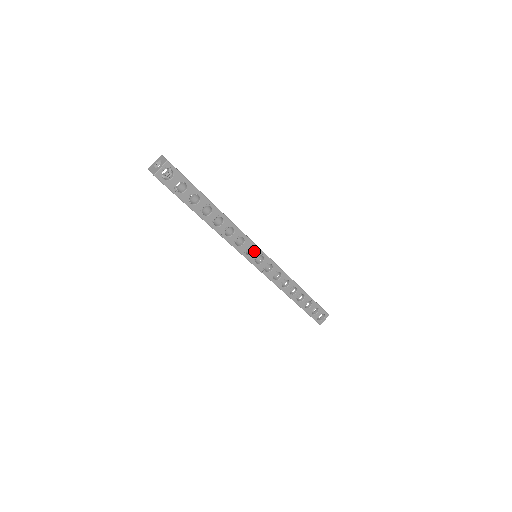
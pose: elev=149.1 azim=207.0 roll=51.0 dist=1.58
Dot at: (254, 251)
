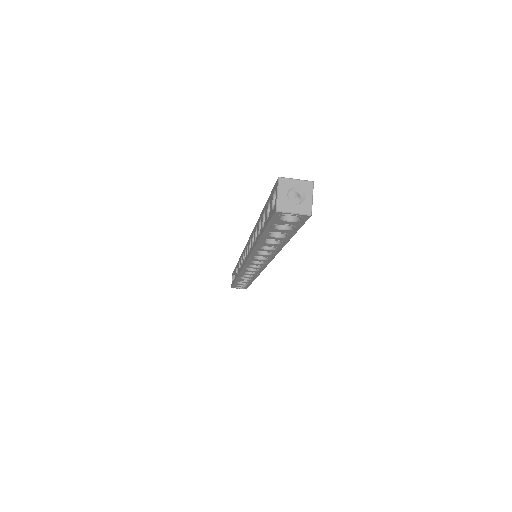
Dot at: (261, 263)
